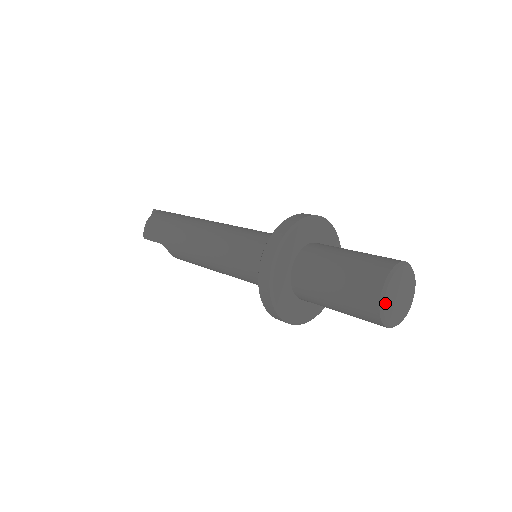
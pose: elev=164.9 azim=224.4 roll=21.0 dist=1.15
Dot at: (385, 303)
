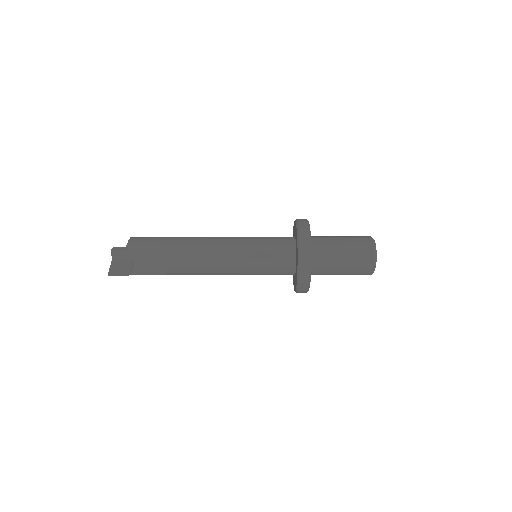
Dot at: (375, 246)
